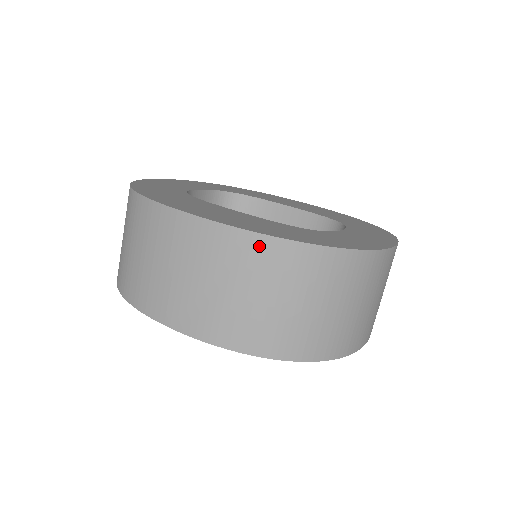
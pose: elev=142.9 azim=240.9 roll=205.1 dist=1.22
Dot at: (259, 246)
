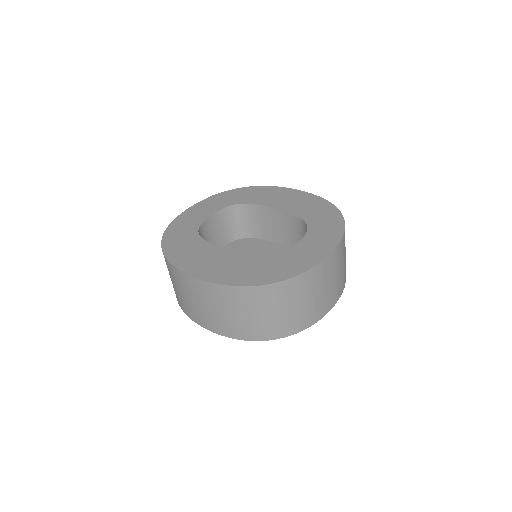
Dot at: (226, 291)
